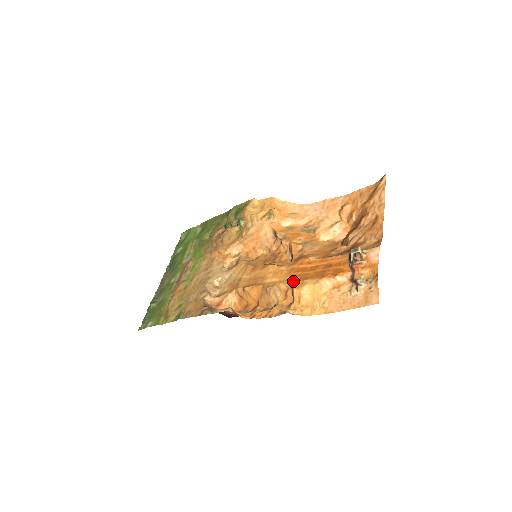
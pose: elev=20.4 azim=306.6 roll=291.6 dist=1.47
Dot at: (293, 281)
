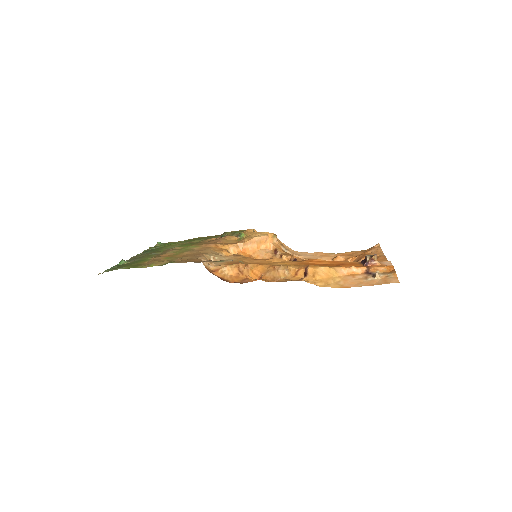
Dot at: occluded
